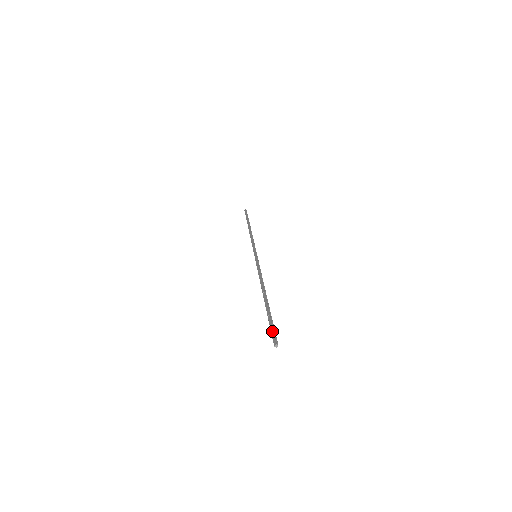
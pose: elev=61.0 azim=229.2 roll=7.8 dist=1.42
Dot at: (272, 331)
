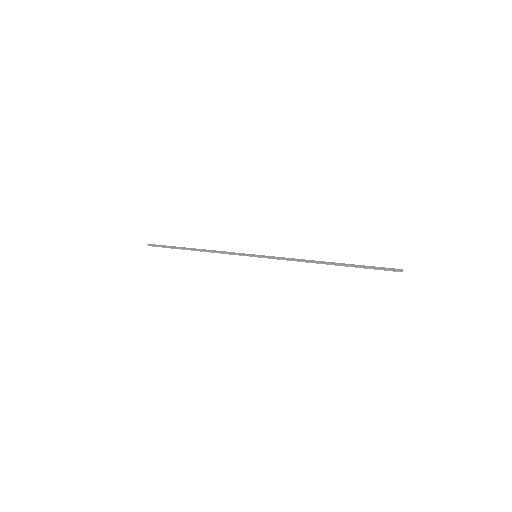
Dot at: (385, 268)
